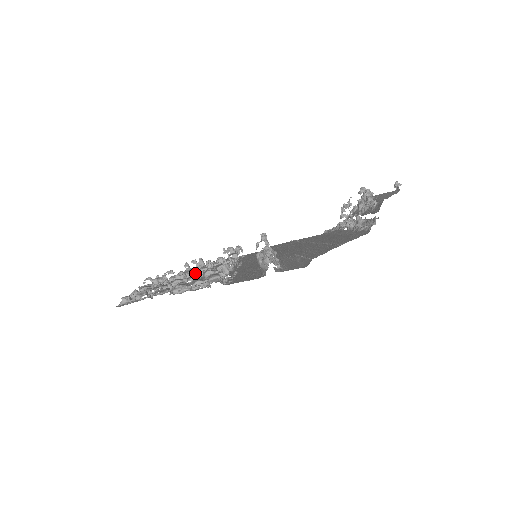
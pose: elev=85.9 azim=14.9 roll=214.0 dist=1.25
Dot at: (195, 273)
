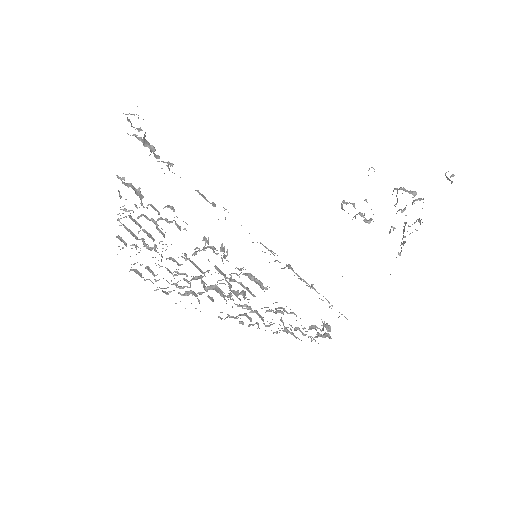
Dot at: occluded
